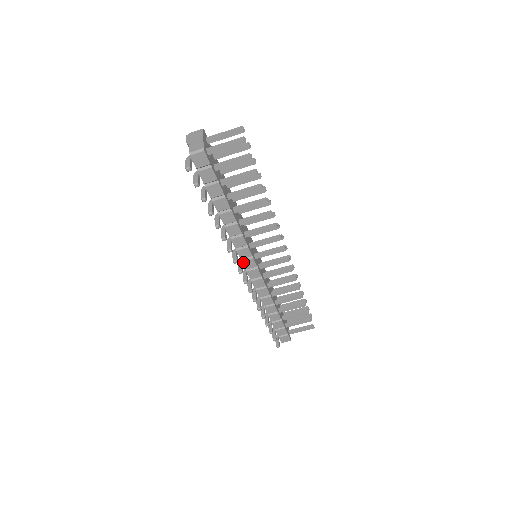
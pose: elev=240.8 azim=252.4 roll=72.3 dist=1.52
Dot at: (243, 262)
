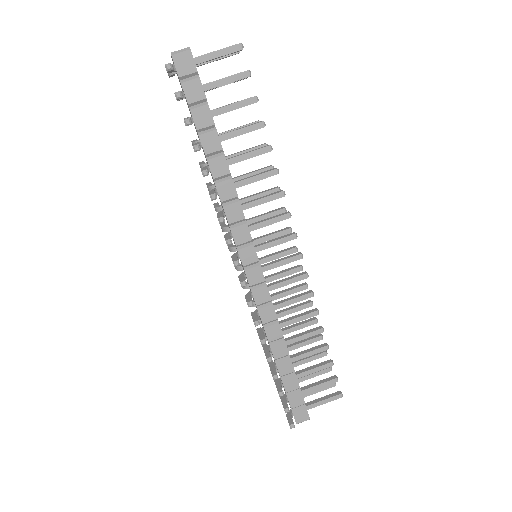
Dot at: (239, 252)
